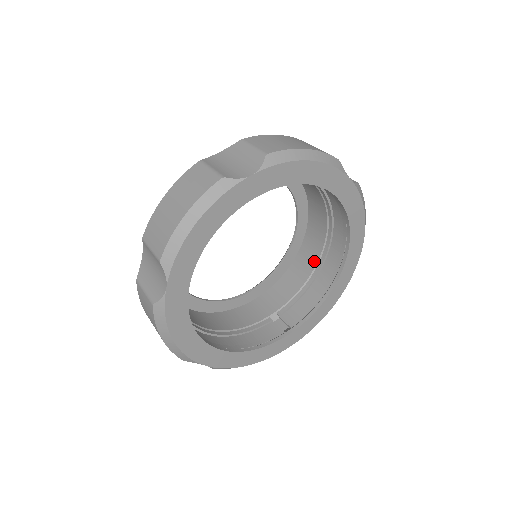
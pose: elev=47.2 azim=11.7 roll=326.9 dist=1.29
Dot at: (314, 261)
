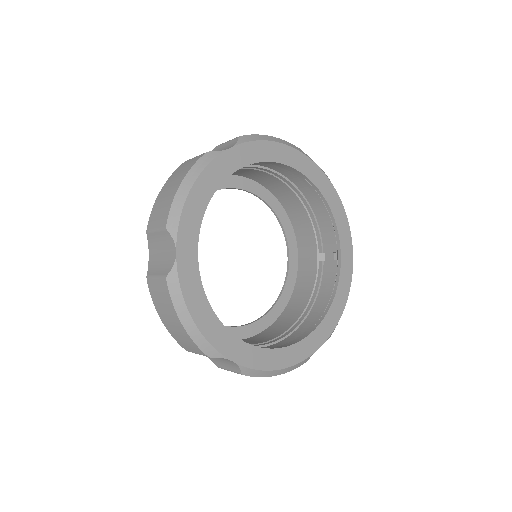
Dot at: (293, 196)
